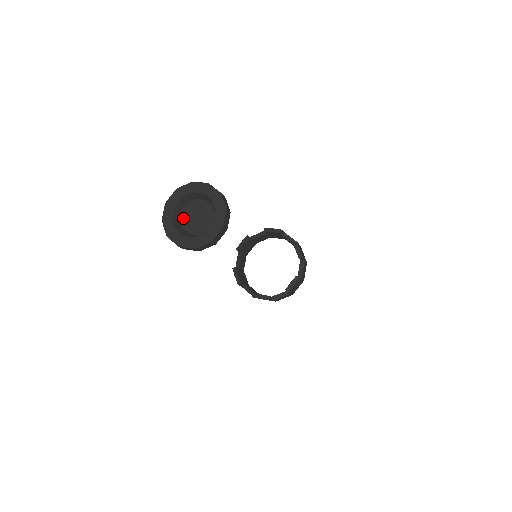
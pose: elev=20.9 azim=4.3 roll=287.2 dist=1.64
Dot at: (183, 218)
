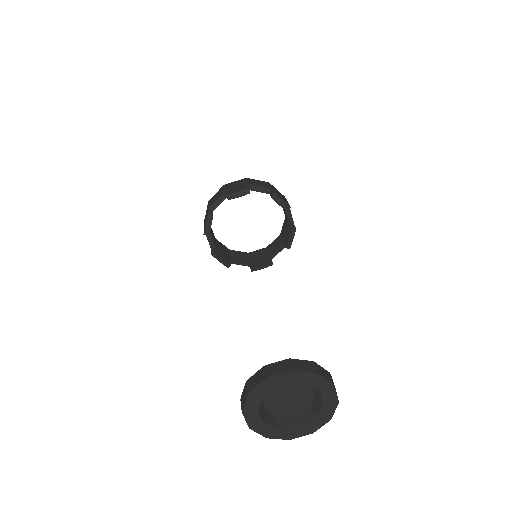
Dot at: (272, 391)
